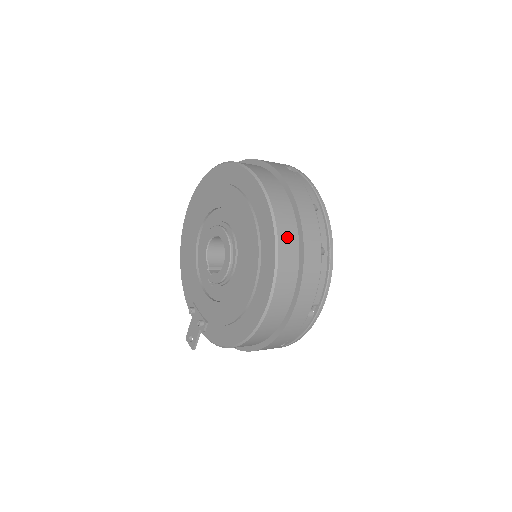
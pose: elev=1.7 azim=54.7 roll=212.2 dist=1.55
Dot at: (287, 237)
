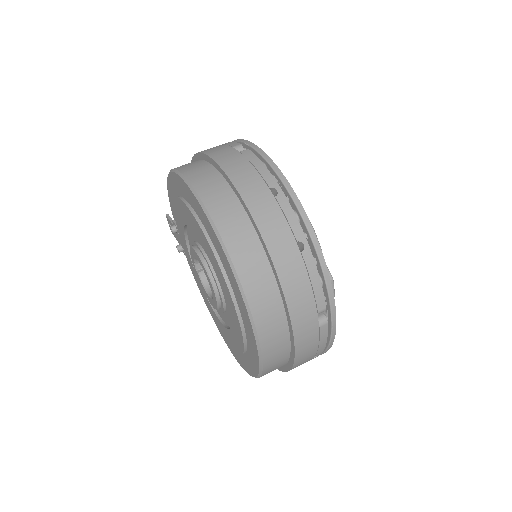
Dot at: occluded
